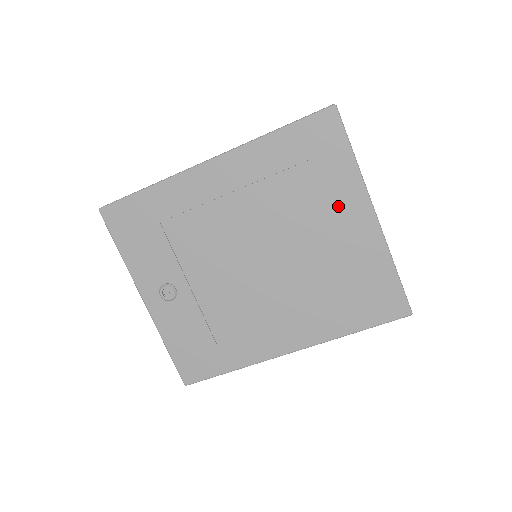
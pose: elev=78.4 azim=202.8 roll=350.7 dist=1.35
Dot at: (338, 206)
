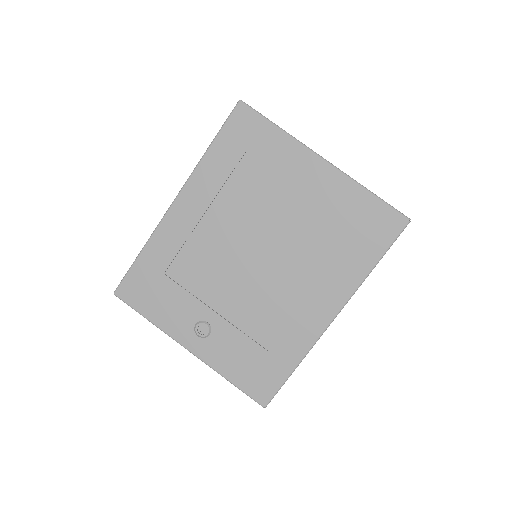
Dot at: (291, 172)
